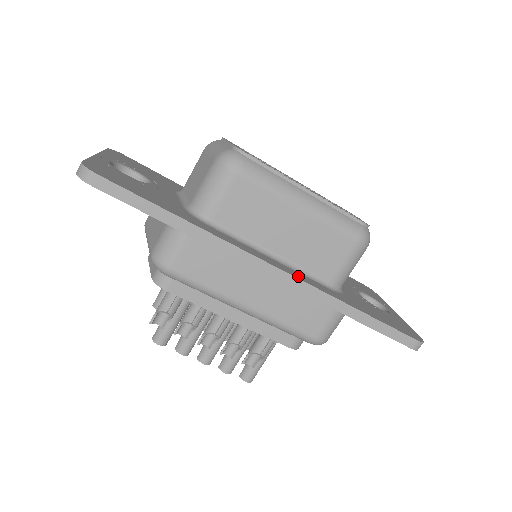
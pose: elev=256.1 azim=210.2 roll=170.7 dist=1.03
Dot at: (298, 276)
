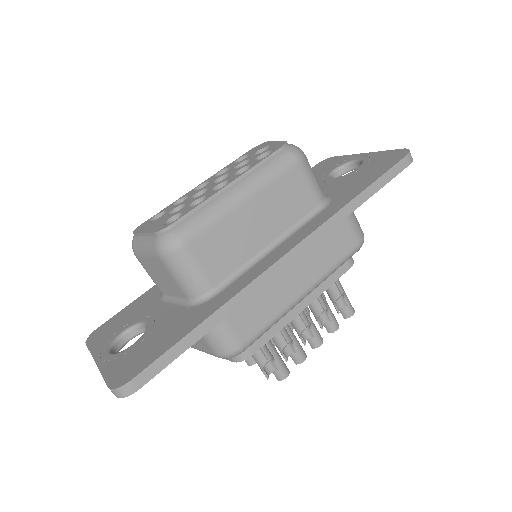
Dot at: (303, 235)
